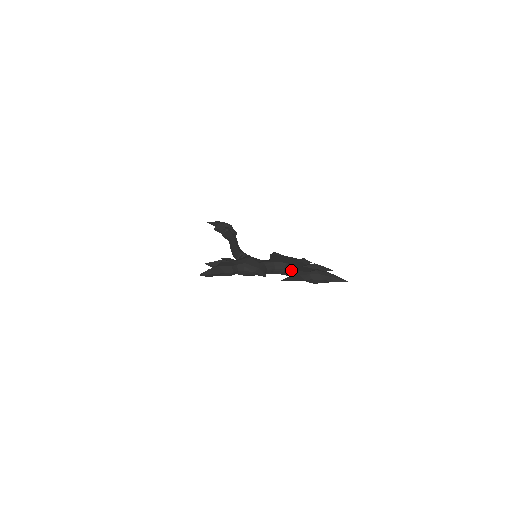
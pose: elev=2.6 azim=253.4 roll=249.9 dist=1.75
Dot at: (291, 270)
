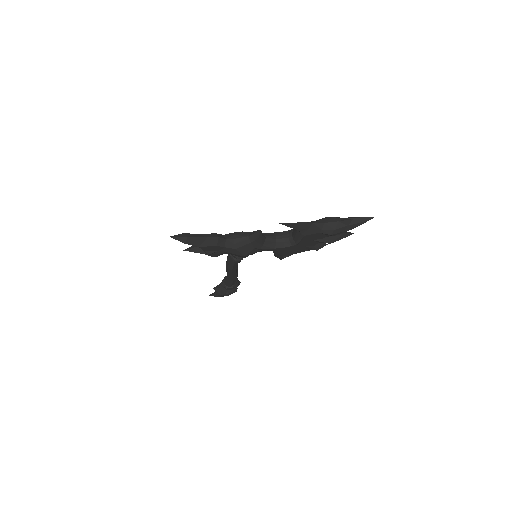
Dot at: occluded
